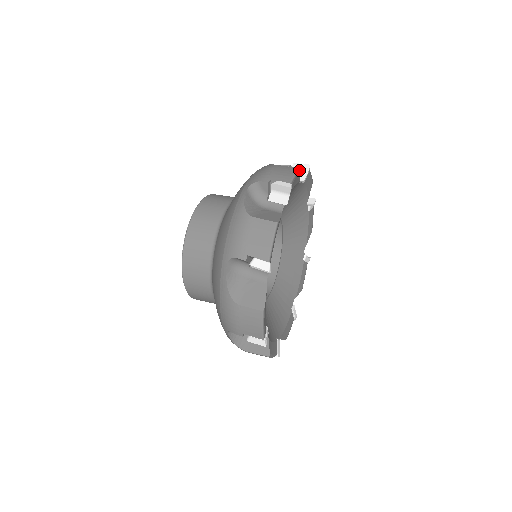
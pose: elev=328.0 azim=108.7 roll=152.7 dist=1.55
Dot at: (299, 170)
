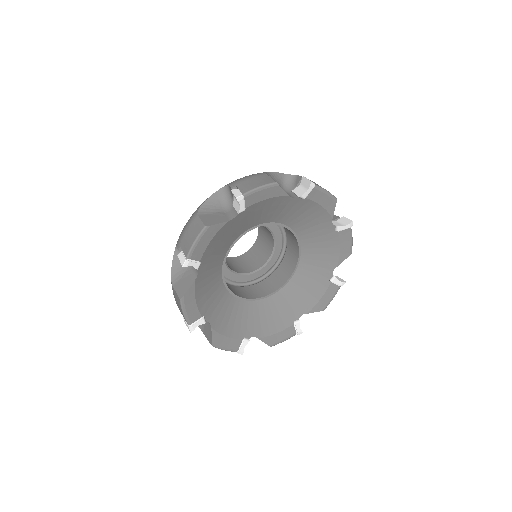
Dot at: (274, 184)
